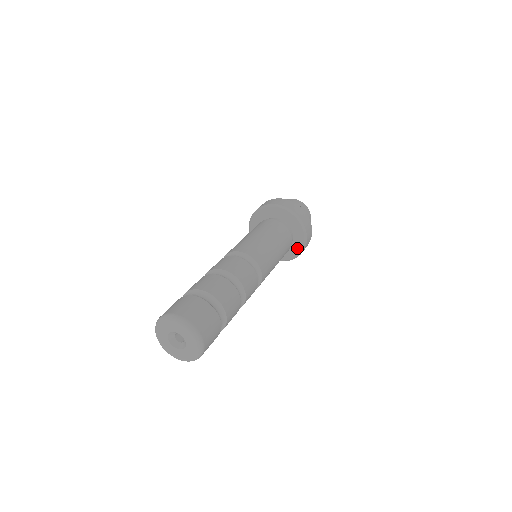
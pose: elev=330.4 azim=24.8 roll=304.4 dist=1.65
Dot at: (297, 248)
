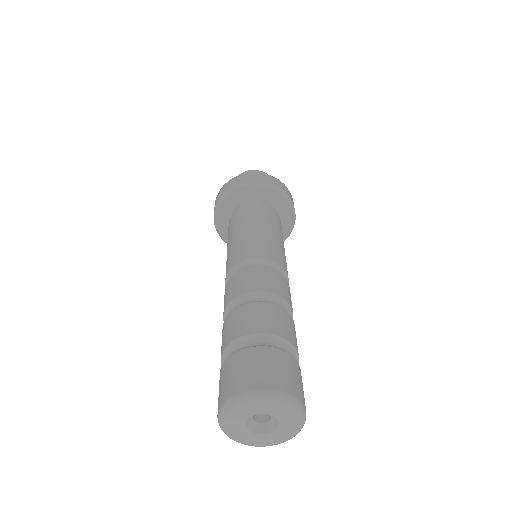
Dot at: (284, 230)
